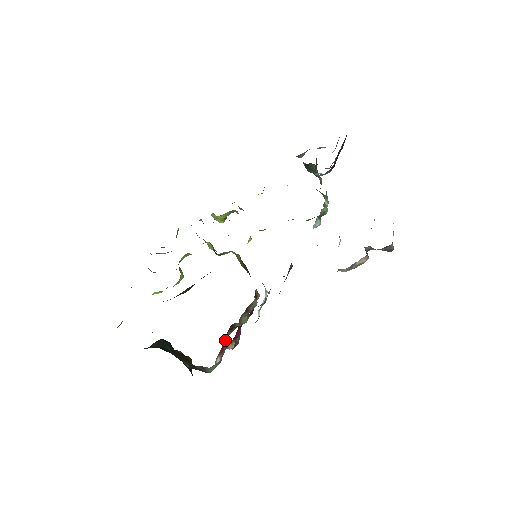
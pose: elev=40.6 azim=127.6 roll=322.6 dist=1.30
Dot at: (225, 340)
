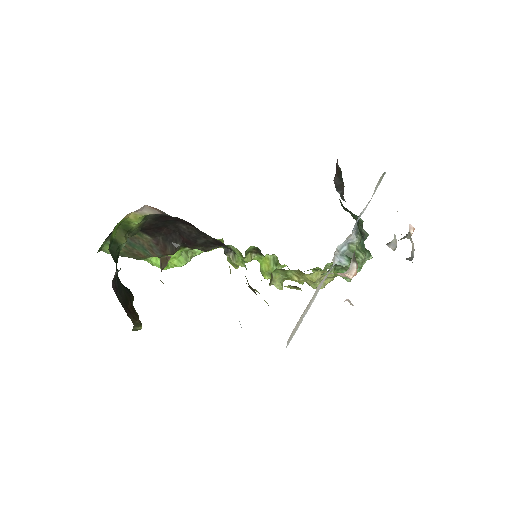
Dot at: occluded
